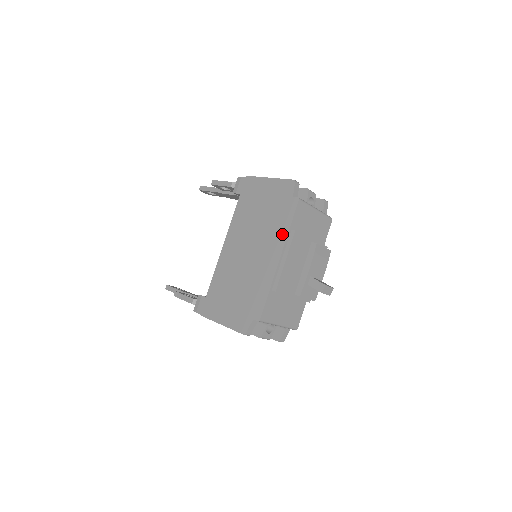
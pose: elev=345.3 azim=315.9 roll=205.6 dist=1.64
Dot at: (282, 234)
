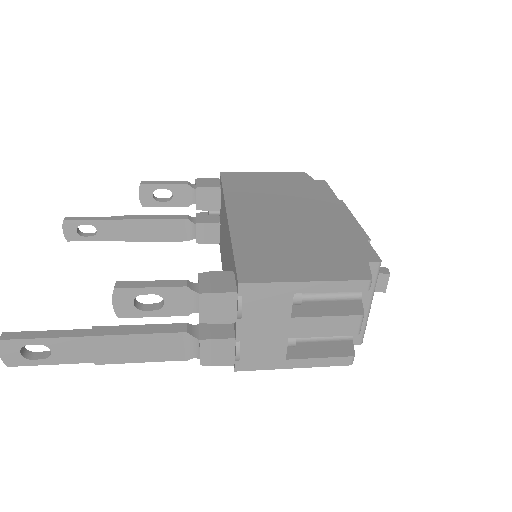
Dot at: (330, 199)
